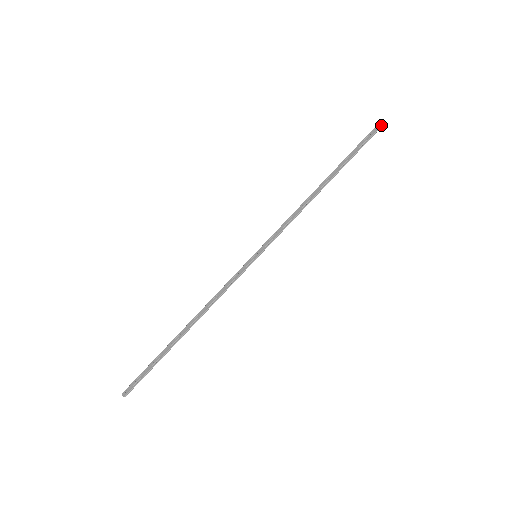
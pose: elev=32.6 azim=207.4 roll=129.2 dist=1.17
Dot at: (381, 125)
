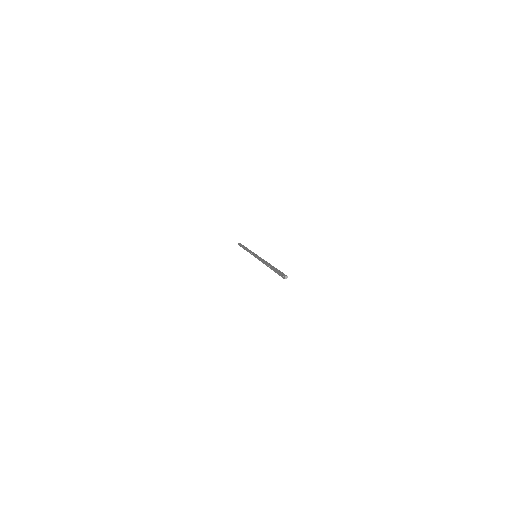
Dot at: (284, 278)
